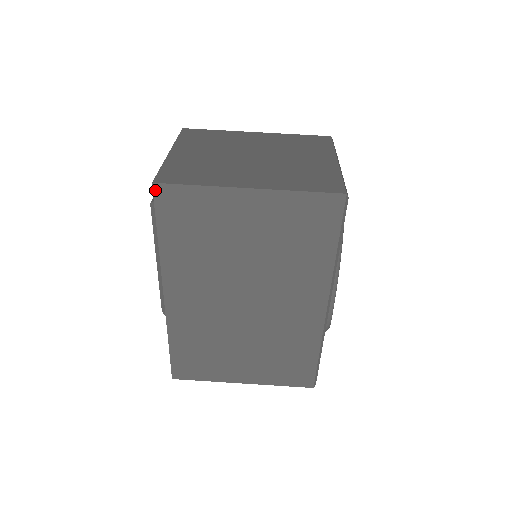
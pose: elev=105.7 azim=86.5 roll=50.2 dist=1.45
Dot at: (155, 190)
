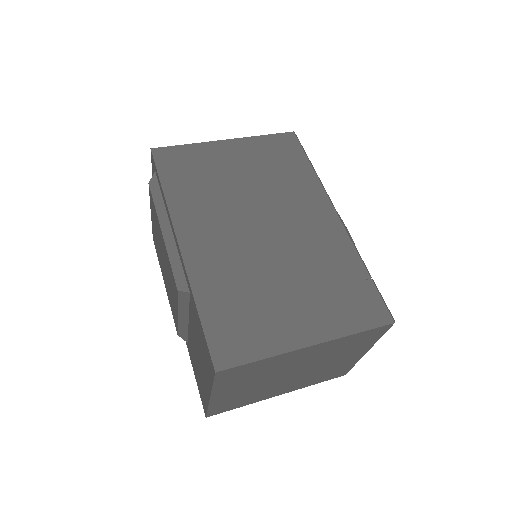
Dot at: (154, 153)
